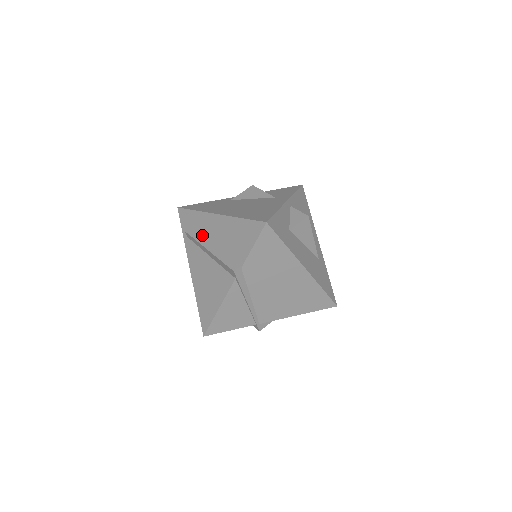
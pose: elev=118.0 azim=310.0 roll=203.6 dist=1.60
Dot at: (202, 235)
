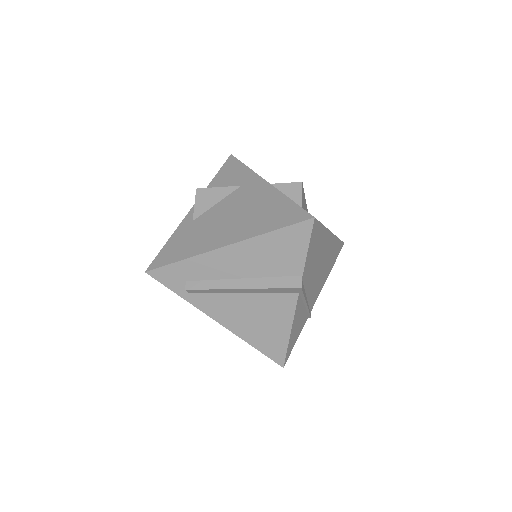
Dot at: (214, 279)
